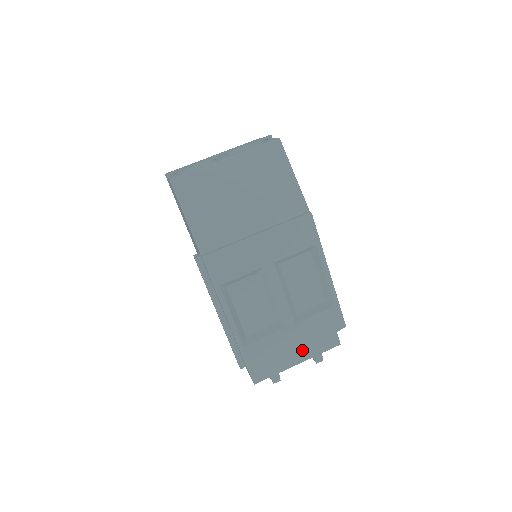
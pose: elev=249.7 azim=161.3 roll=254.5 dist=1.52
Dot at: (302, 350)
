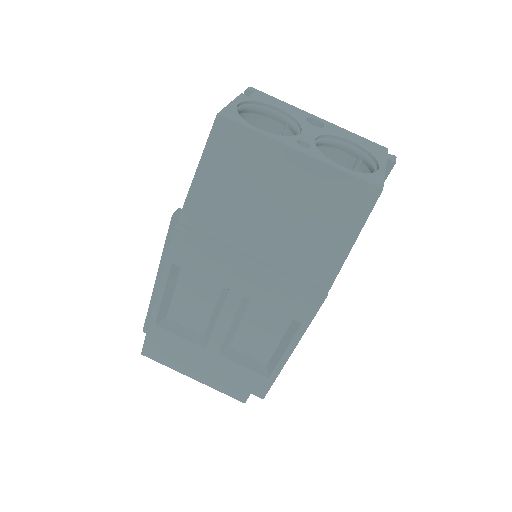
Dot at: (206, 374)
